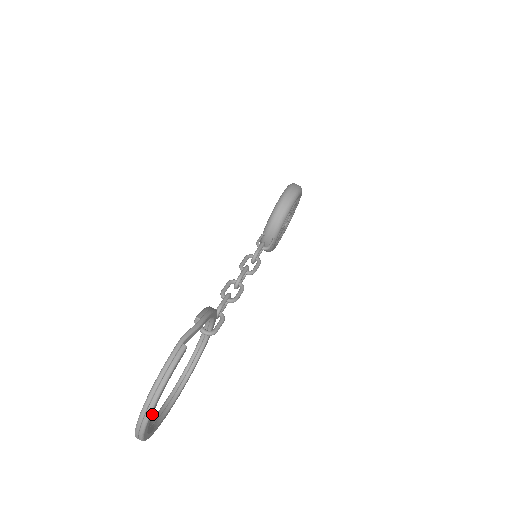
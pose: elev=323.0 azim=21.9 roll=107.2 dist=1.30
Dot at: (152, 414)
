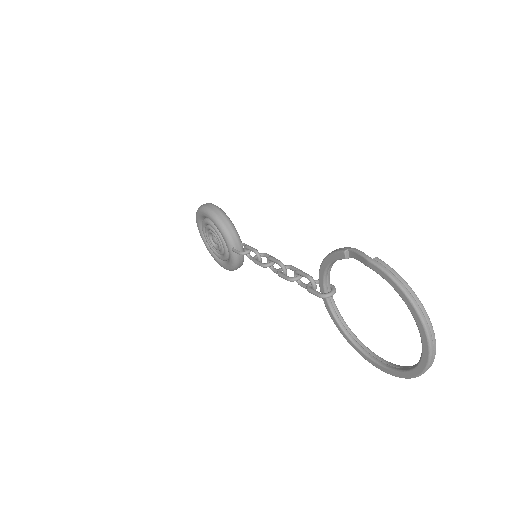
Dot at: occluded
